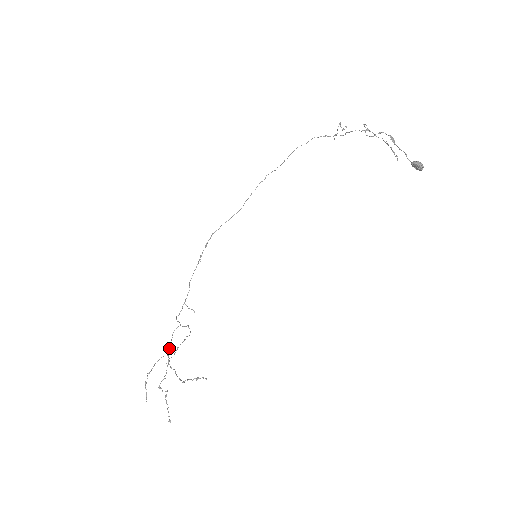
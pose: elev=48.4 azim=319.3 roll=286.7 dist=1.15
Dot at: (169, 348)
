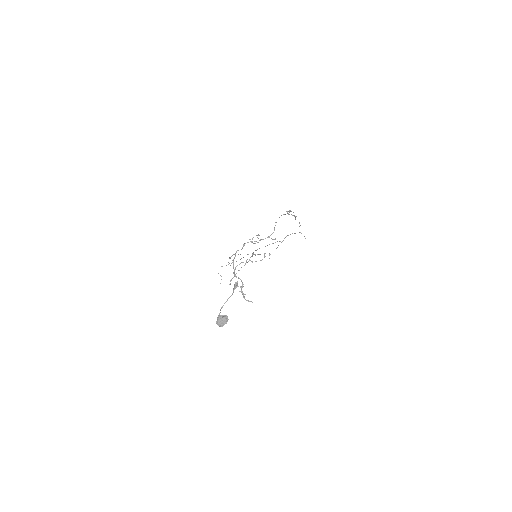
Dot at: occluded
